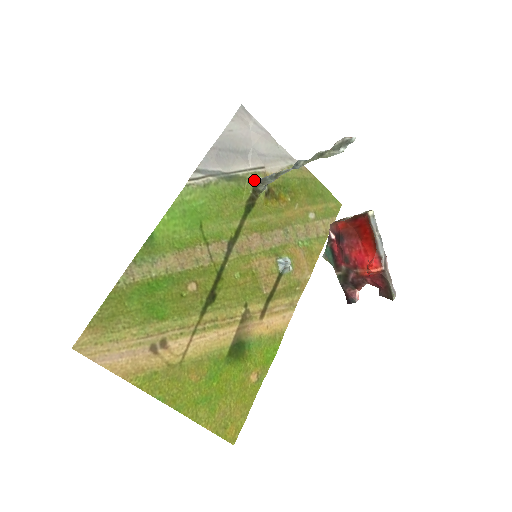
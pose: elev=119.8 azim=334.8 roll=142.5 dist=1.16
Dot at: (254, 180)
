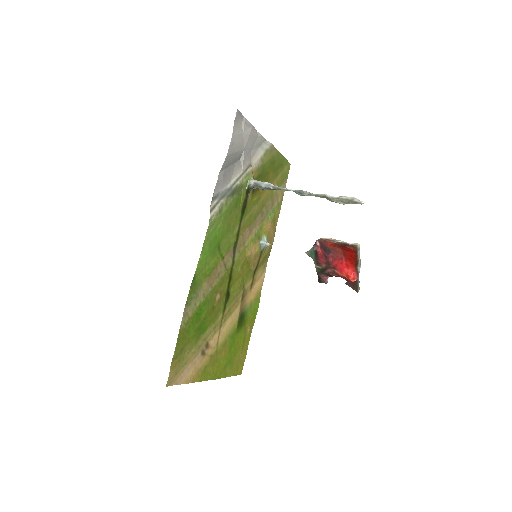
Dot at: (247, 184)
